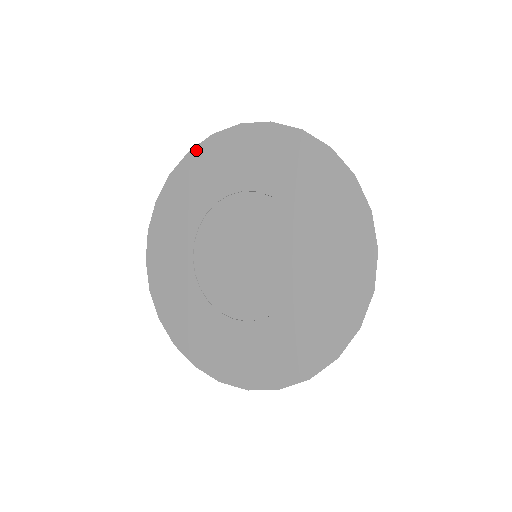
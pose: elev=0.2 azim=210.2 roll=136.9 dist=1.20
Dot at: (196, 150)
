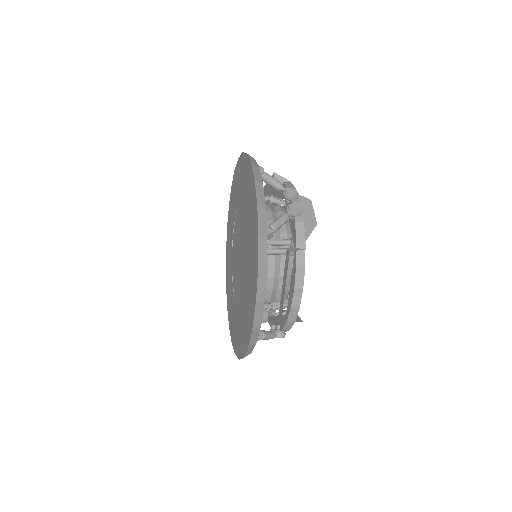
Dot at: (243, 156)
